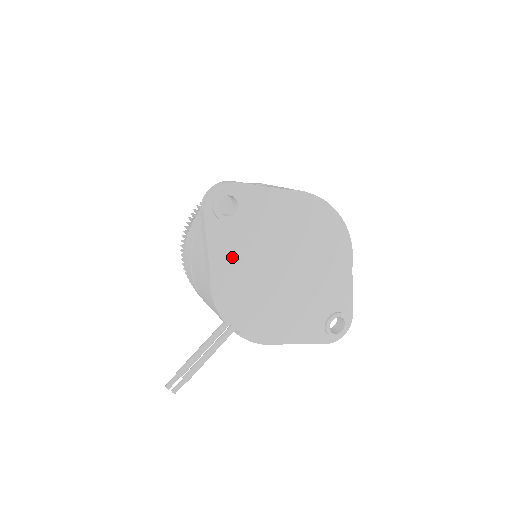
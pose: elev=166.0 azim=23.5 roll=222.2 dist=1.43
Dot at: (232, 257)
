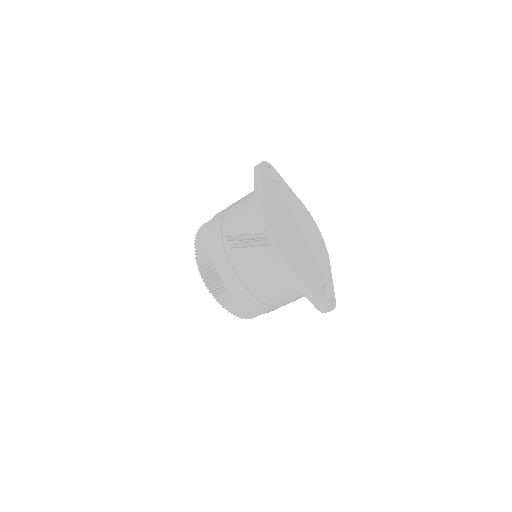
Dot at: (272, 198)
